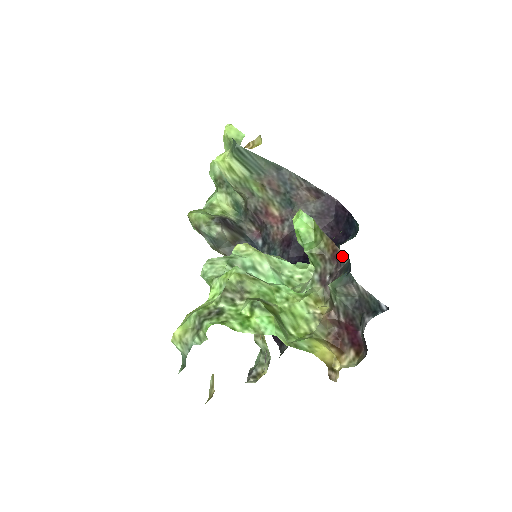
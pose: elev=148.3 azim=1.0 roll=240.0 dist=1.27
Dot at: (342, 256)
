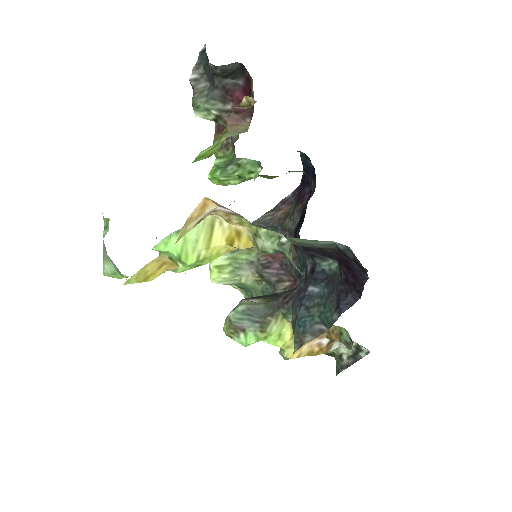
Dot at: occluded
